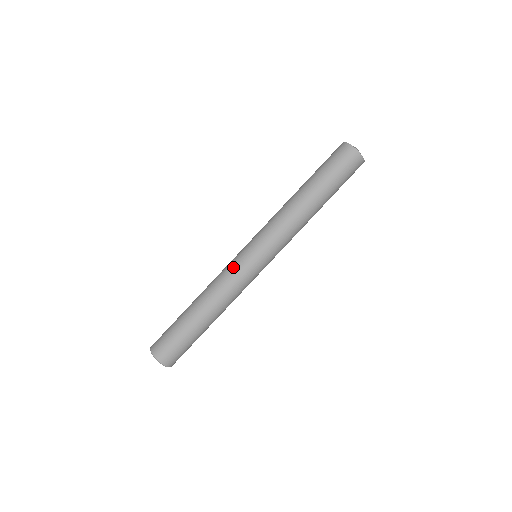
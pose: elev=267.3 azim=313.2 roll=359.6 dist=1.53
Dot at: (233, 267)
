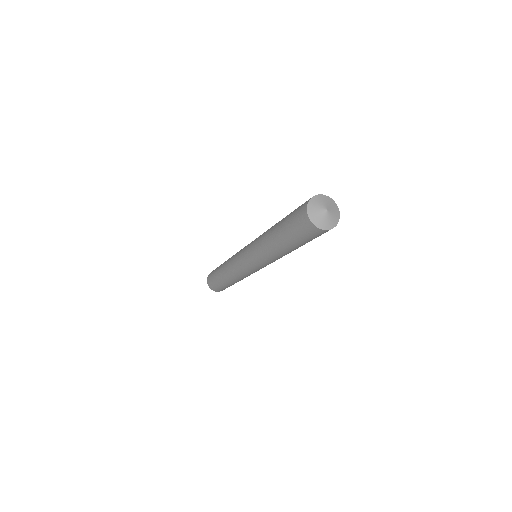
Dot at: (239, 269)
